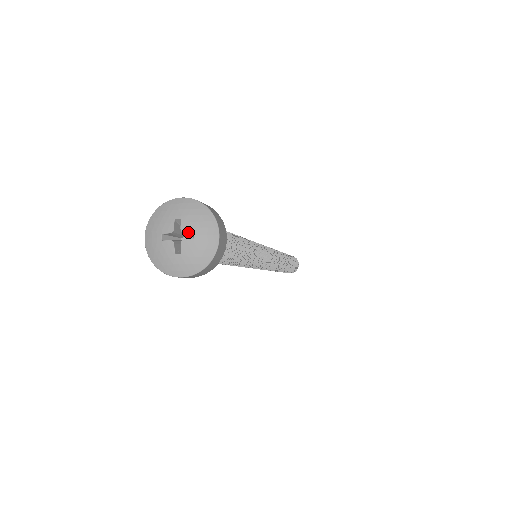
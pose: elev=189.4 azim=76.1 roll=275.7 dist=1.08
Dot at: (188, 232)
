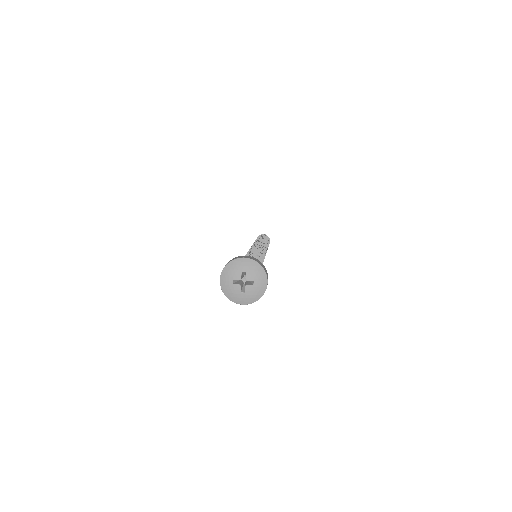
Dot at: occluded
